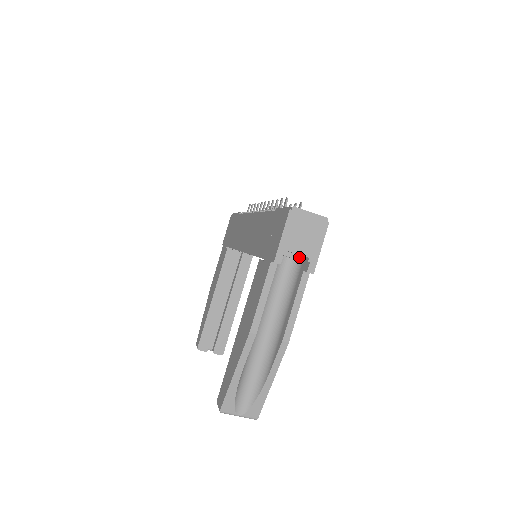
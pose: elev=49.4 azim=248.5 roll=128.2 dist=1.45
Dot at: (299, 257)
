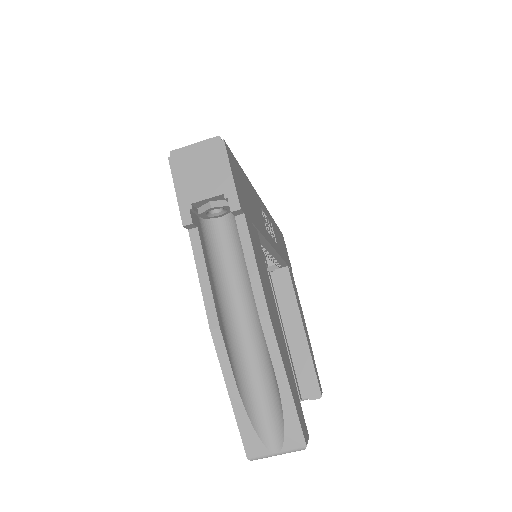
Dot at: (218, 203)
